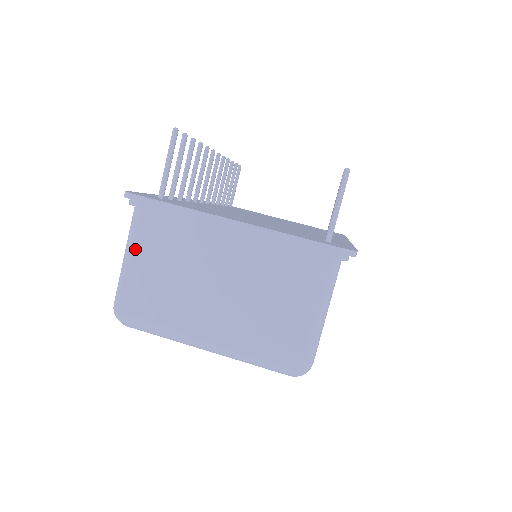
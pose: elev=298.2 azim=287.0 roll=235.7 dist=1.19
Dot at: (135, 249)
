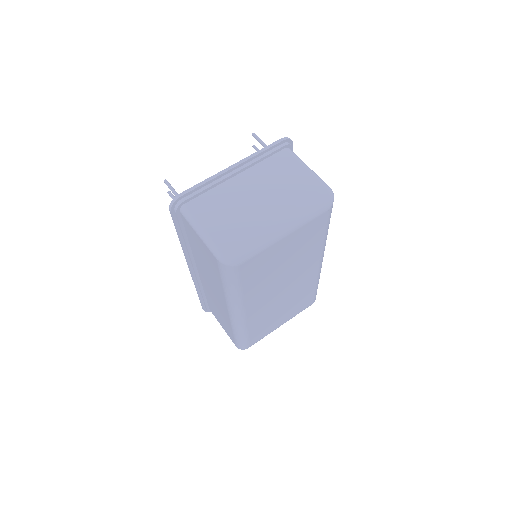
Dot at: (200, 221)
